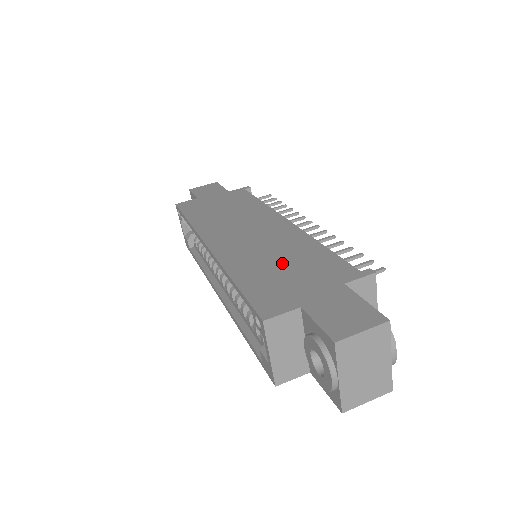
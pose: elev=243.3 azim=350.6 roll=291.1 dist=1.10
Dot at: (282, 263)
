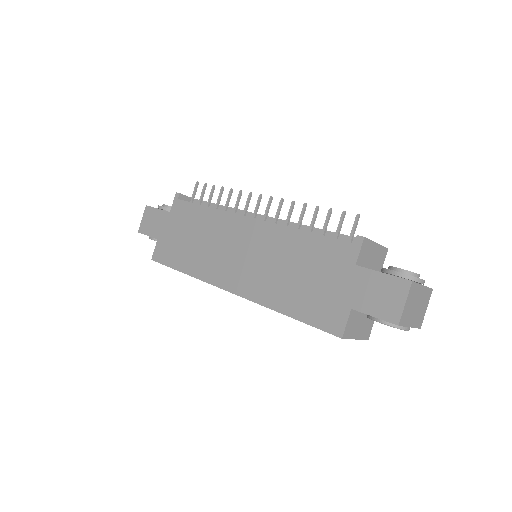
Dot at: (298, 273)
